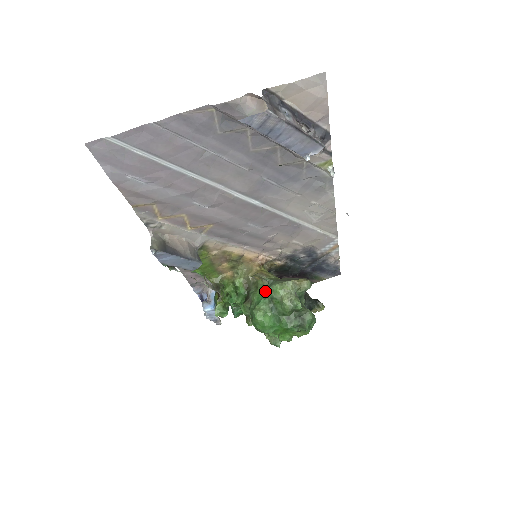
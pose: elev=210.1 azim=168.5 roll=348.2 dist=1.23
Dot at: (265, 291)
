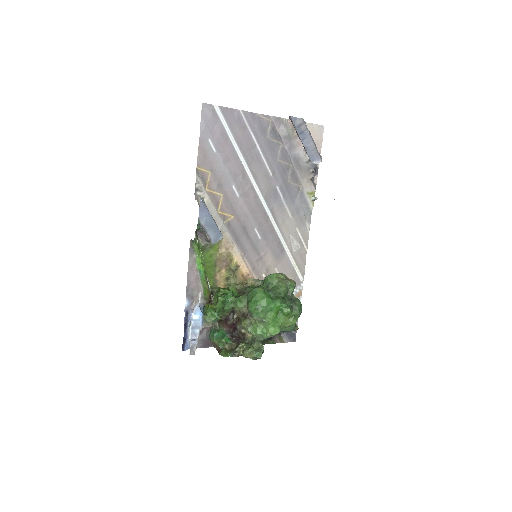
Dot at: occluded
